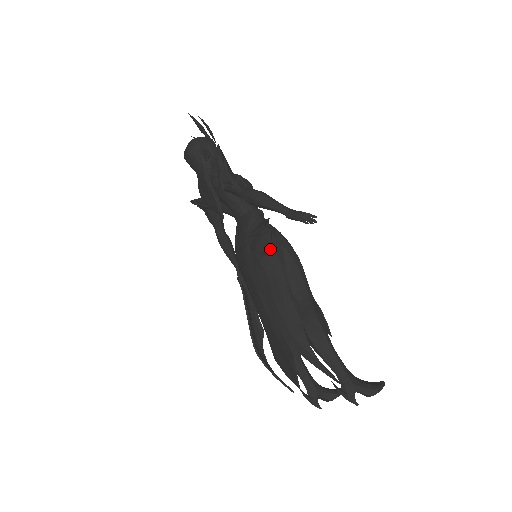
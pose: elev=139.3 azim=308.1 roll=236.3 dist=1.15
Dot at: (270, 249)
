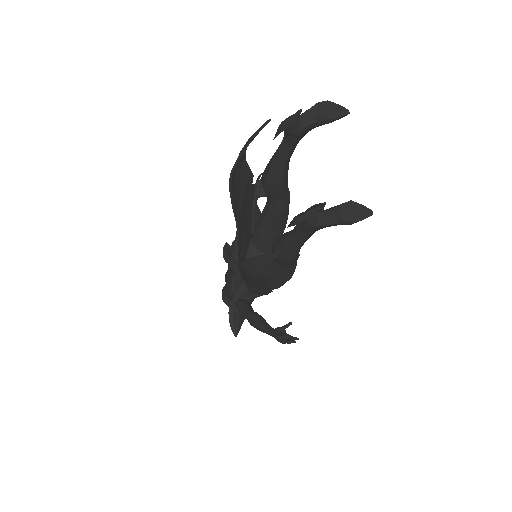
Dot at: occluded
